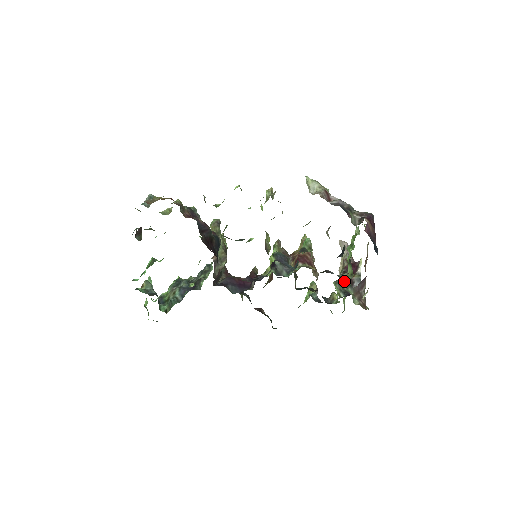
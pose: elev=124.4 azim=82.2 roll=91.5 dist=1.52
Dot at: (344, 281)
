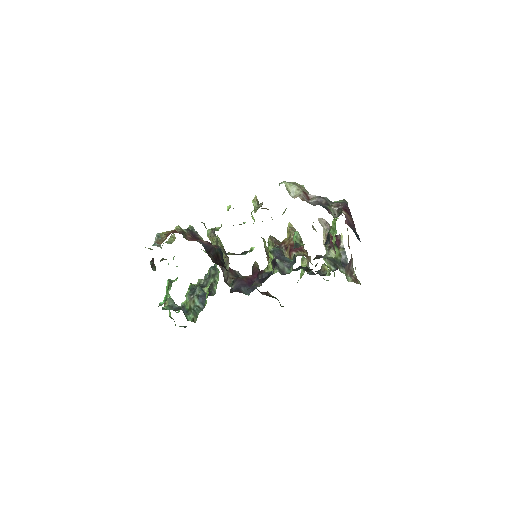
Dot at: (335, 263)
